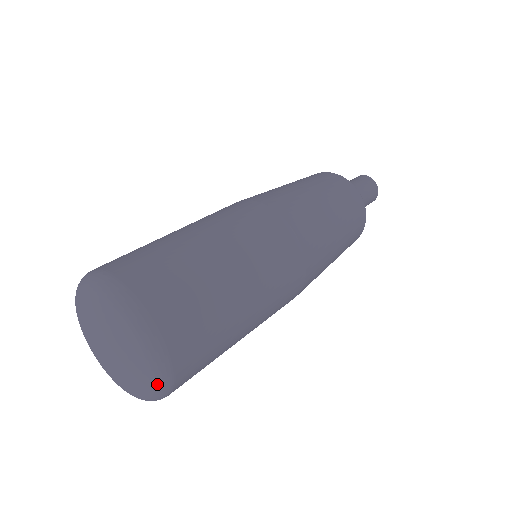
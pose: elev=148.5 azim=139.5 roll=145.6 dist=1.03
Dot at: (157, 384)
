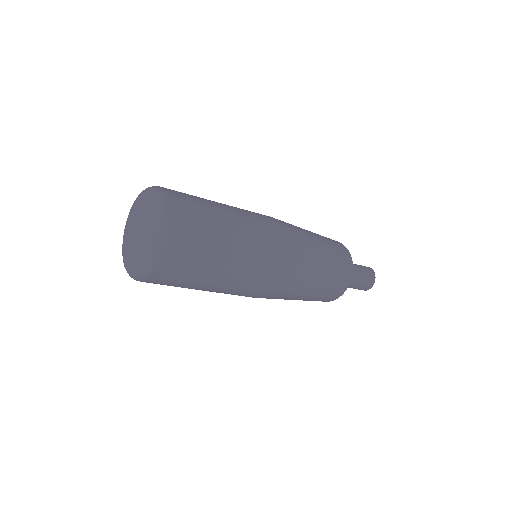
Dot at: (157, 217)
